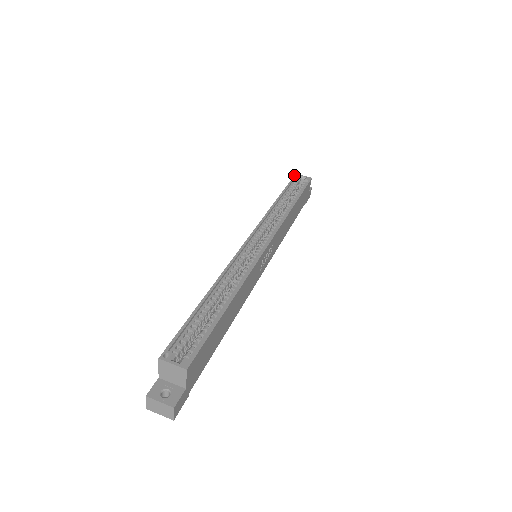
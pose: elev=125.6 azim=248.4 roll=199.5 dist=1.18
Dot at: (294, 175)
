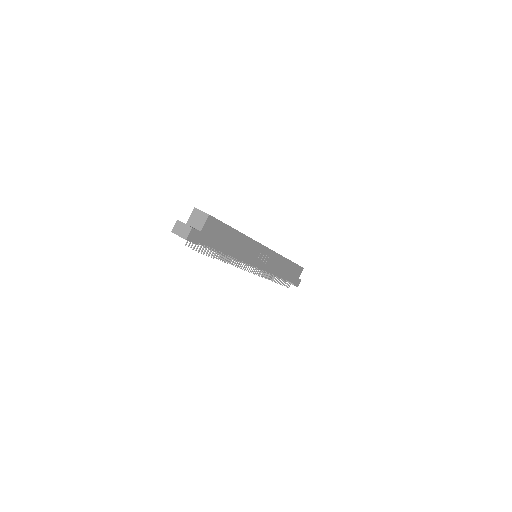
Dot at: occluded
